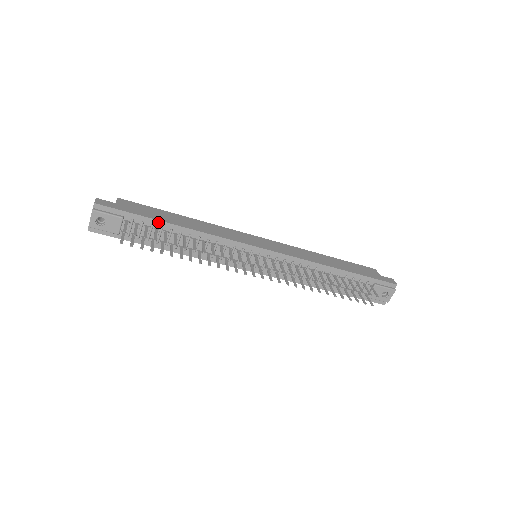
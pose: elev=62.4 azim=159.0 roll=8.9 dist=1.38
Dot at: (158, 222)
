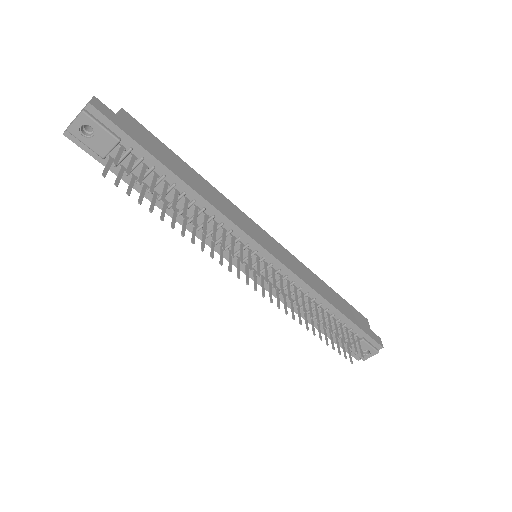
Dot at: (163, 167)
